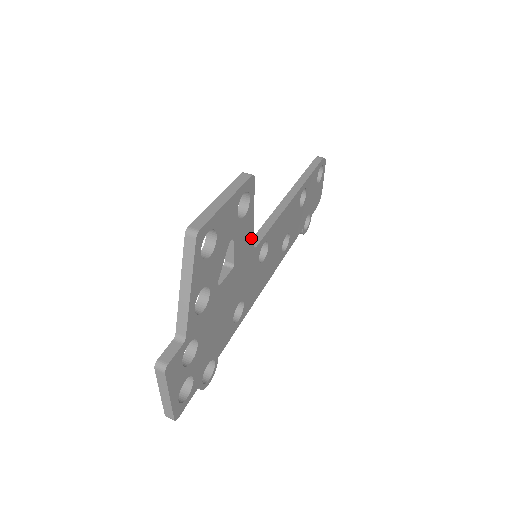
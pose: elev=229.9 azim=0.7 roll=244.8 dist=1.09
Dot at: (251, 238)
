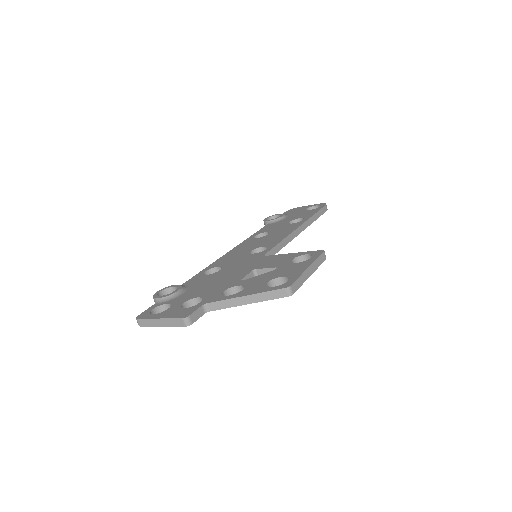
Dot at: occluded
